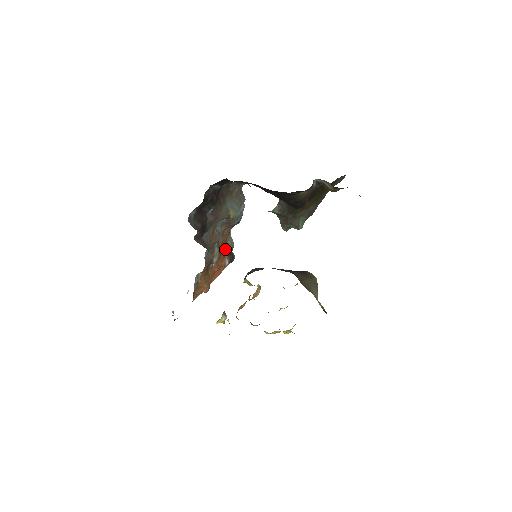
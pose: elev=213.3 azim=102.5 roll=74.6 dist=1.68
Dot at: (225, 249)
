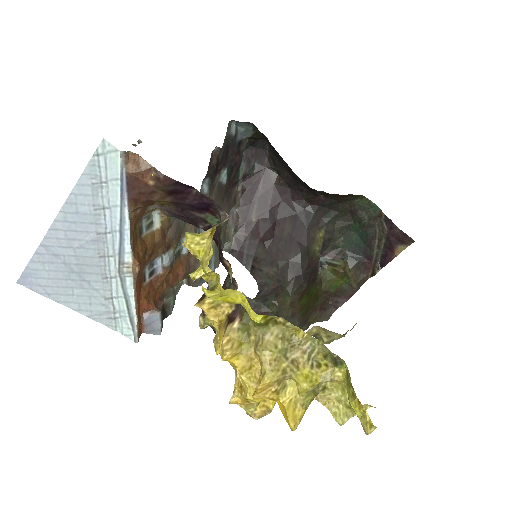
Dot at: (166, 292)
